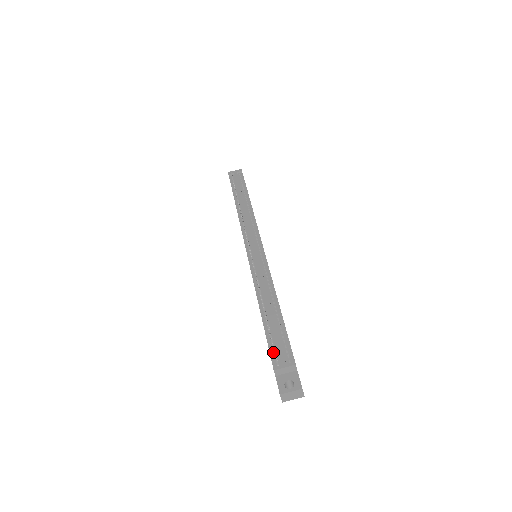
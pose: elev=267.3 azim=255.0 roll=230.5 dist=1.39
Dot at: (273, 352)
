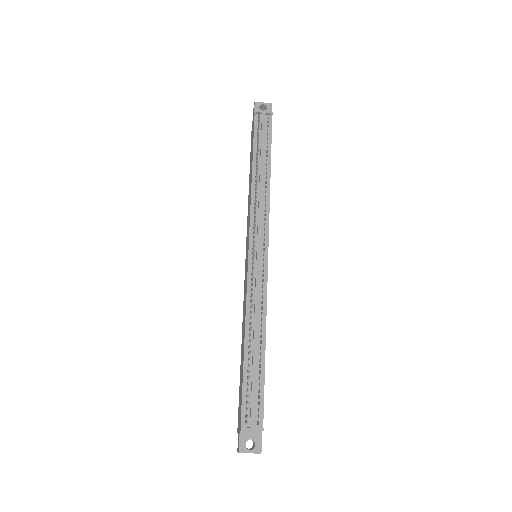
Dot at: (245, 406)
